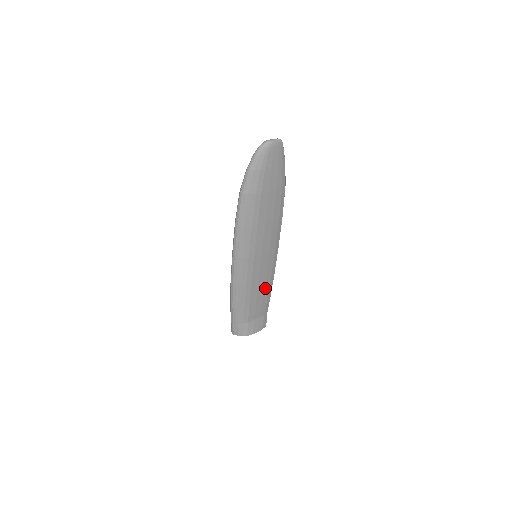
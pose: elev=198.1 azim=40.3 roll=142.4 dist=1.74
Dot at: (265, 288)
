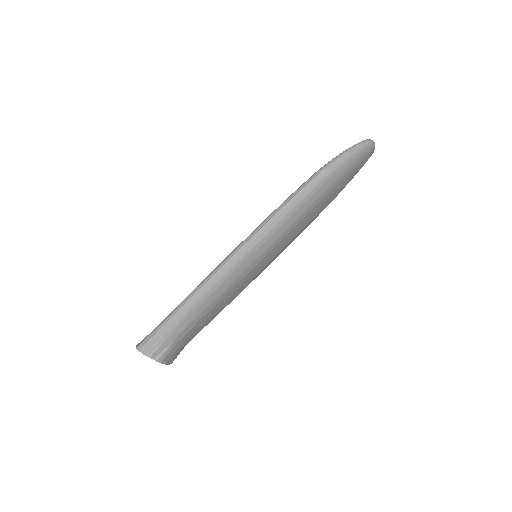
Dot at: (225, 304)
